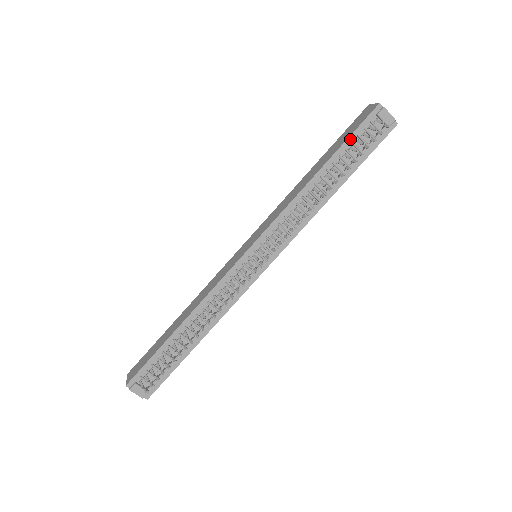
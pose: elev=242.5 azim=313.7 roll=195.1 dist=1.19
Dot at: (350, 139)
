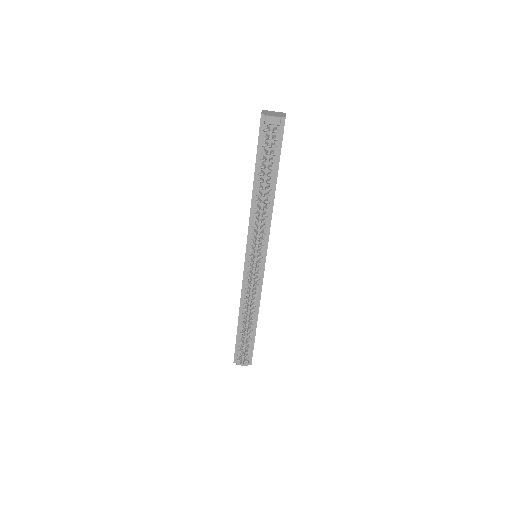
Dot at: (259, 152)
